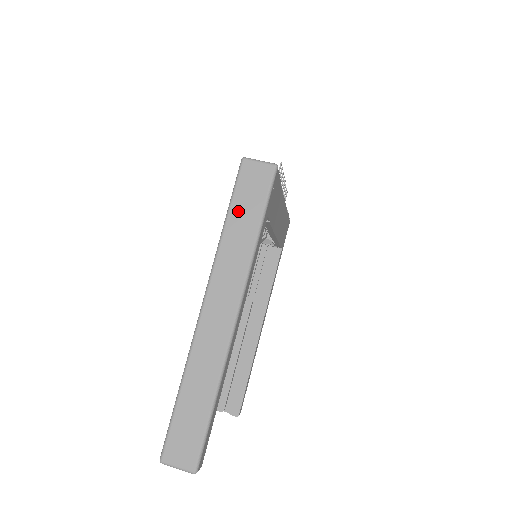
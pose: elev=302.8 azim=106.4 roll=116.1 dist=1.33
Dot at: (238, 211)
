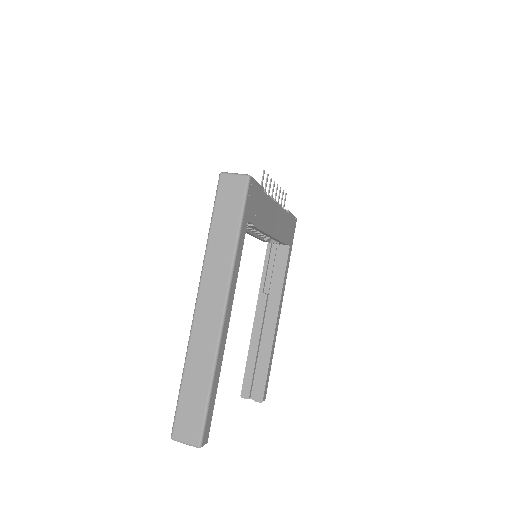
Dot at: (219, 220)
